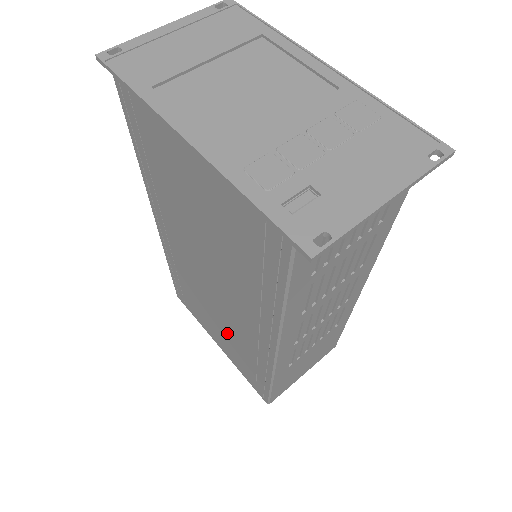
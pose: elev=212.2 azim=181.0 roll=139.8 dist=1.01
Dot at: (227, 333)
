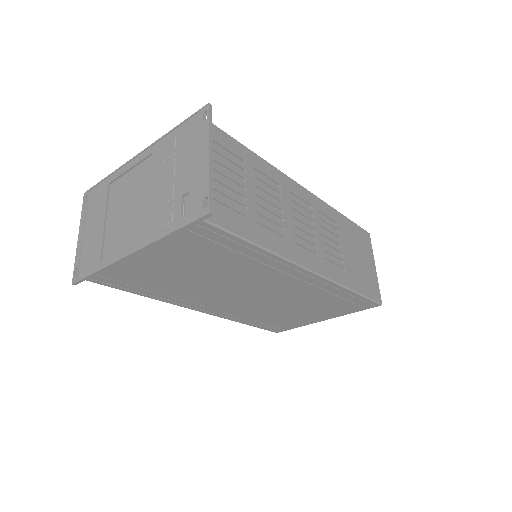
Dot at: (305, 305)
